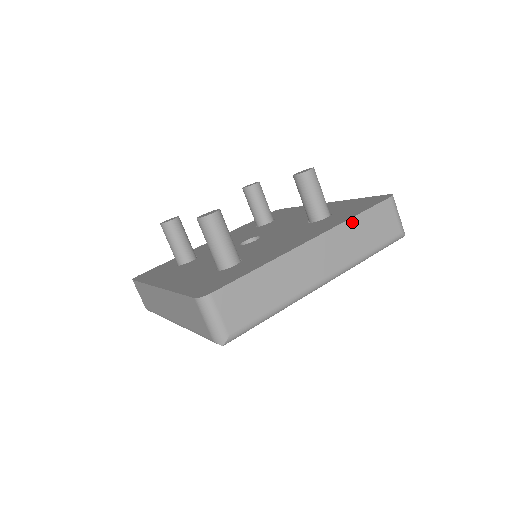
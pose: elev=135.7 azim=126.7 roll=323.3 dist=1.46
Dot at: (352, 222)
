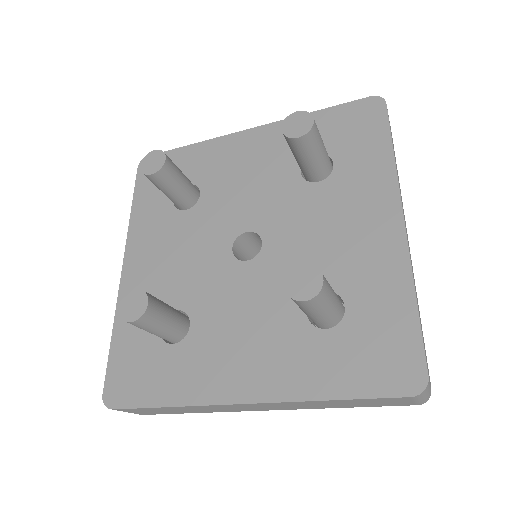
Dot at: (395, 163)
